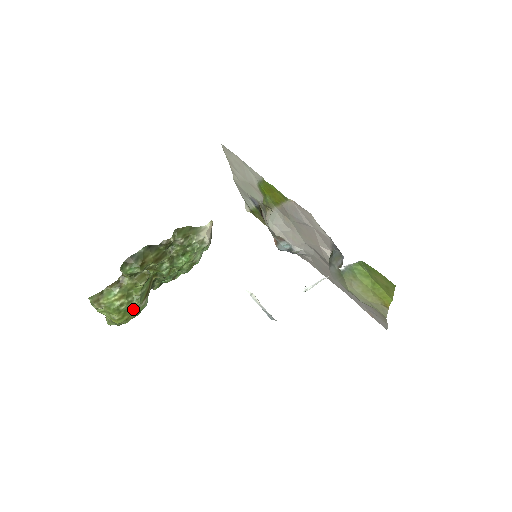
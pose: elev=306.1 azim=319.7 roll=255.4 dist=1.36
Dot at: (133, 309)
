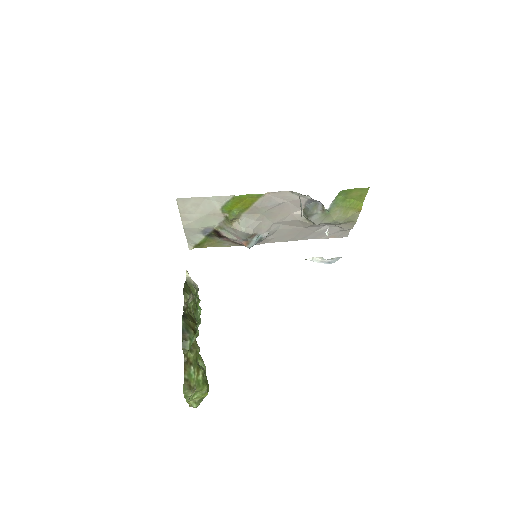
Dot at: occluded
